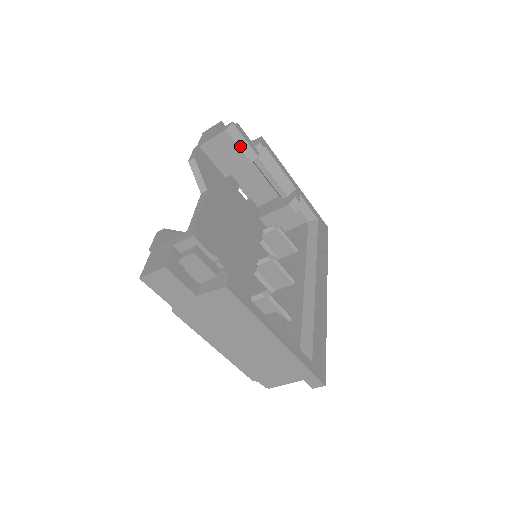
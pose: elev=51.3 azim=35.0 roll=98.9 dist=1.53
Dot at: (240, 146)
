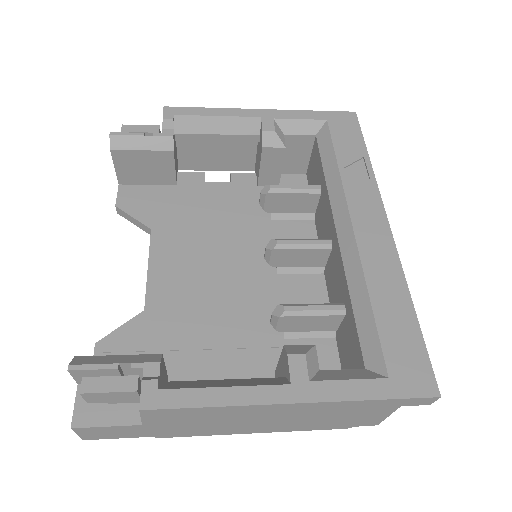
Dot at: (142, 148)
